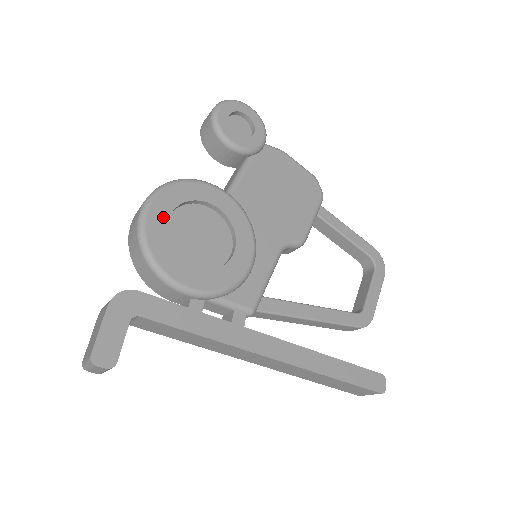
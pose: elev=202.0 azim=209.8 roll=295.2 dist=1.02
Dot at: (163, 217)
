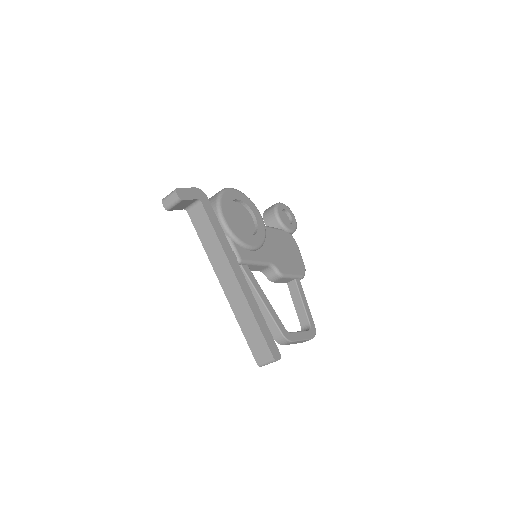
Dot at: (235, 197)
